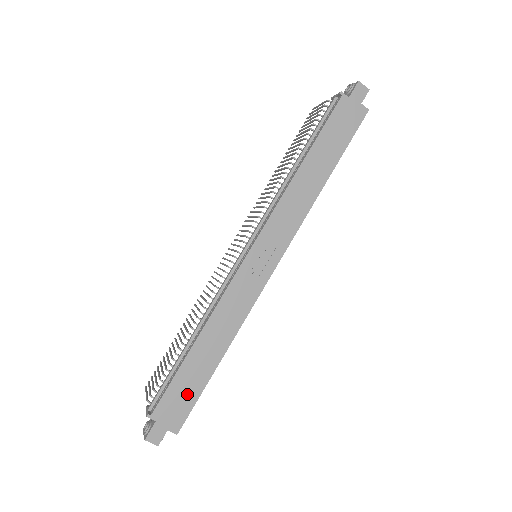
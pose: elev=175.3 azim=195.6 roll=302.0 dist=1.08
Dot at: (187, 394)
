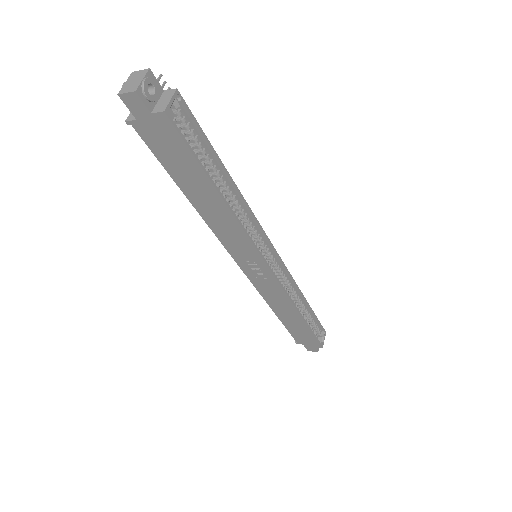
Dot at: (304, 334)
